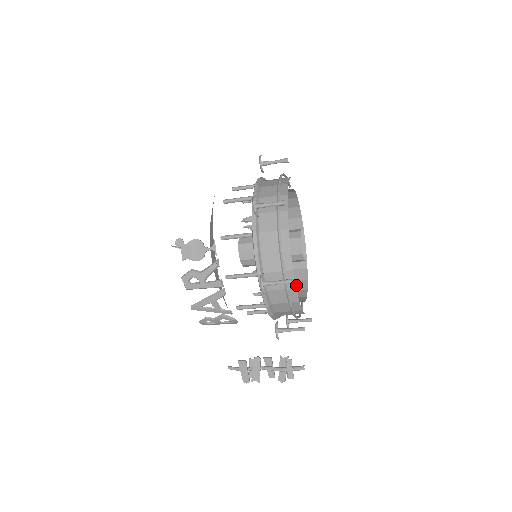
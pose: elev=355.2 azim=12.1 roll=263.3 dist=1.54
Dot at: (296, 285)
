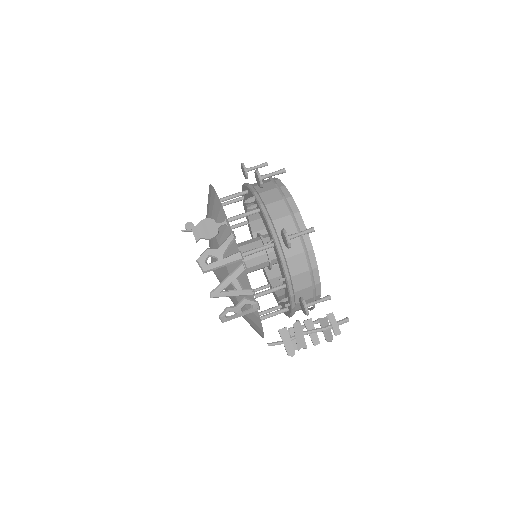
Dot at: occluded
